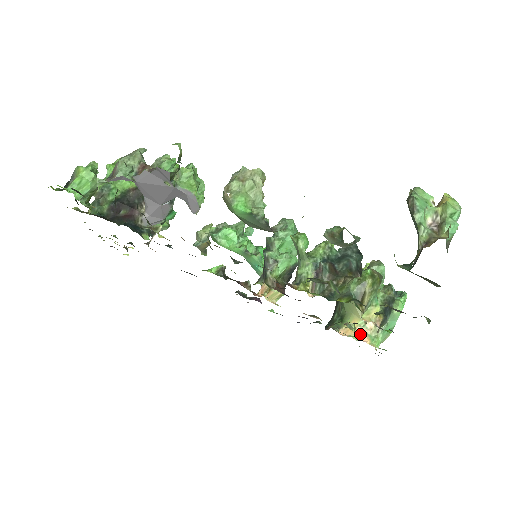
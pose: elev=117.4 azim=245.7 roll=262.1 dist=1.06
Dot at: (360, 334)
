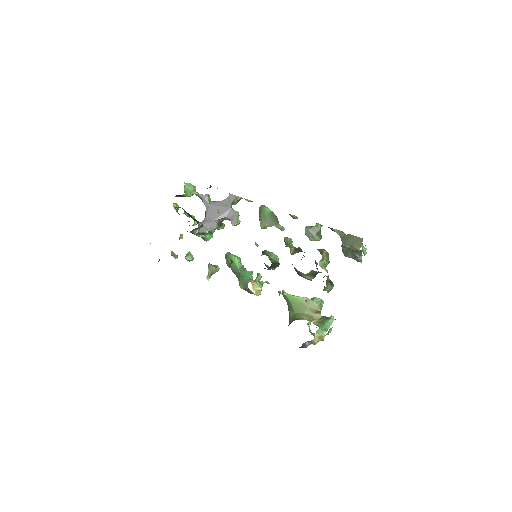
Dot at: occluded
